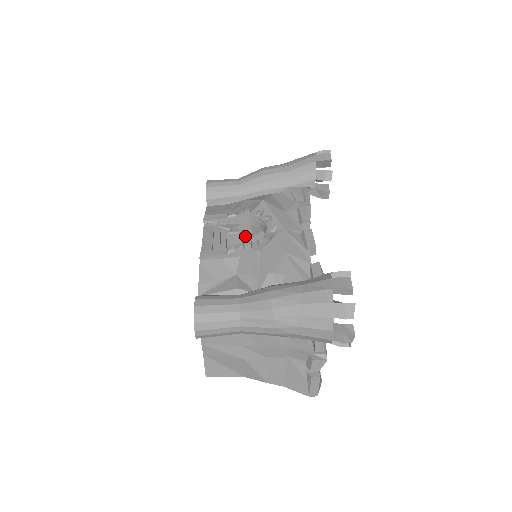
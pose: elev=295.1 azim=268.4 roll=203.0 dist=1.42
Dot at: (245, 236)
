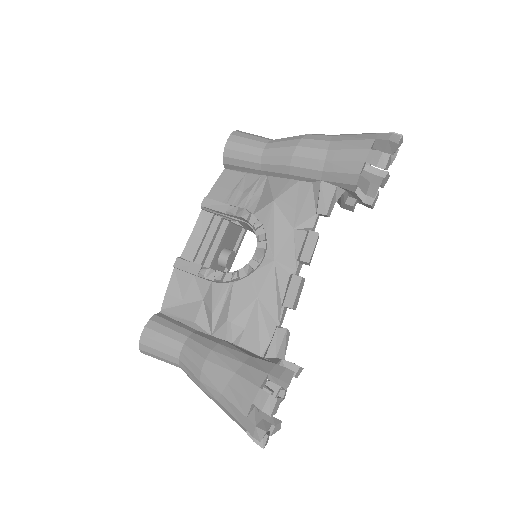
Dot at: (249, 230)
